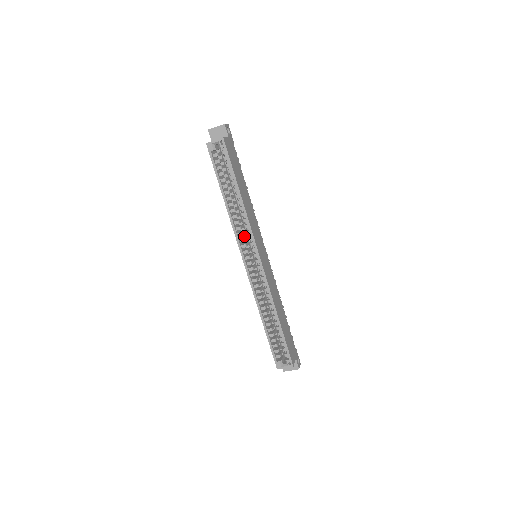
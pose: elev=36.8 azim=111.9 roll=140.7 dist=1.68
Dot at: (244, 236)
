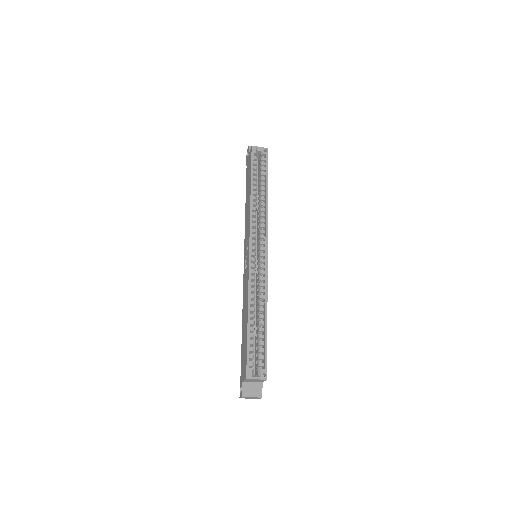
Dot at: occluded
